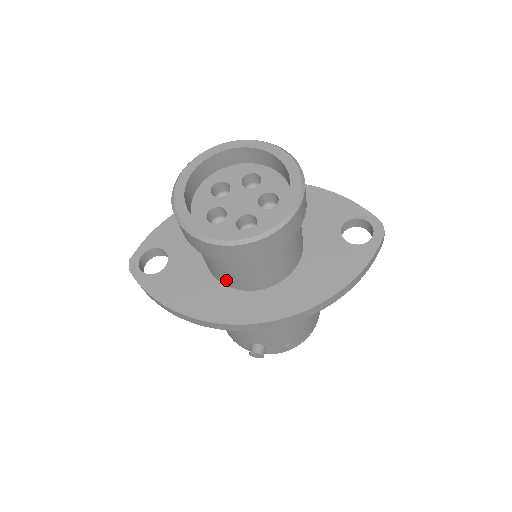
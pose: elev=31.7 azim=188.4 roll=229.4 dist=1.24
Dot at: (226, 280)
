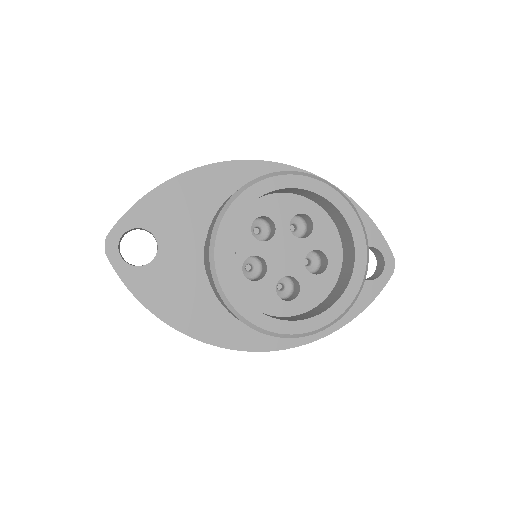
Dot at: occluded
